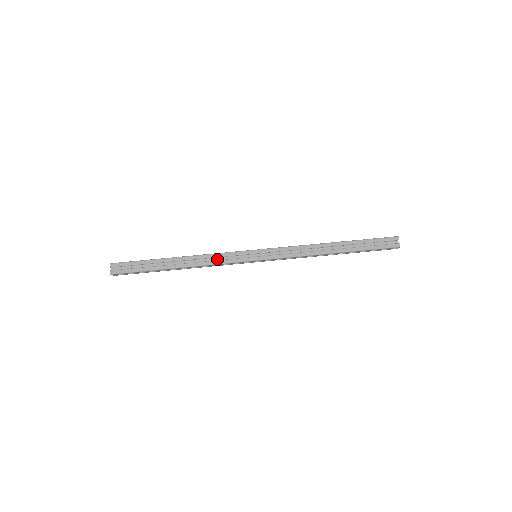
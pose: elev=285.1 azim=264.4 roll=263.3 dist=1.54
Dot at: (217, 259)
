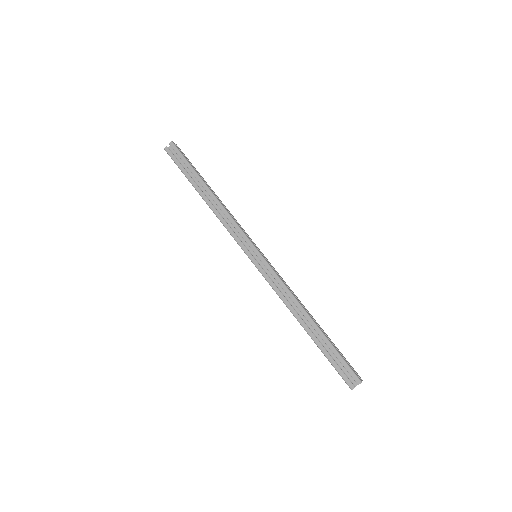
Dot at: (231, 224)
